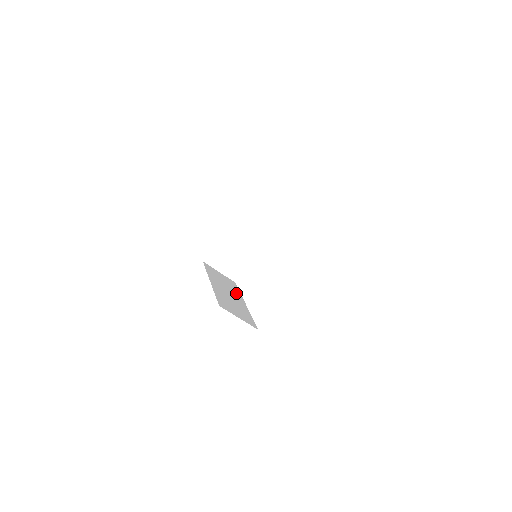
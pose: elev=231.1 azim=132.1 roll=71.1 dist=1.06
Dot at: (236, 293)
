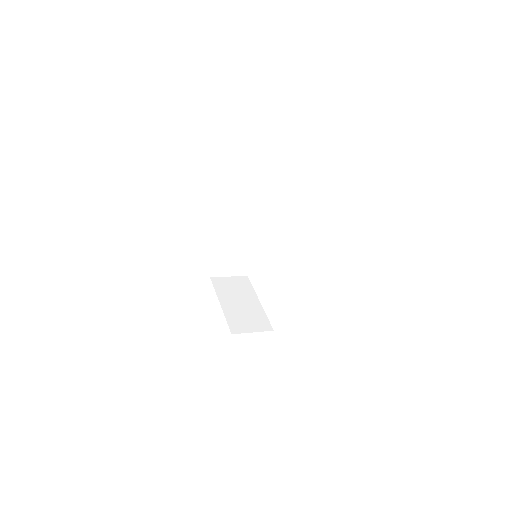
Dot at: (253, 229)
